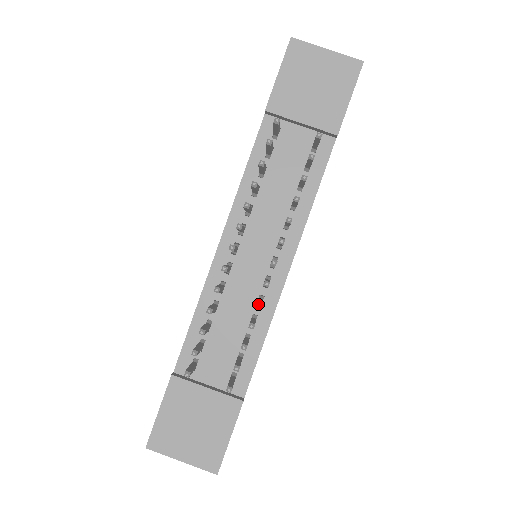
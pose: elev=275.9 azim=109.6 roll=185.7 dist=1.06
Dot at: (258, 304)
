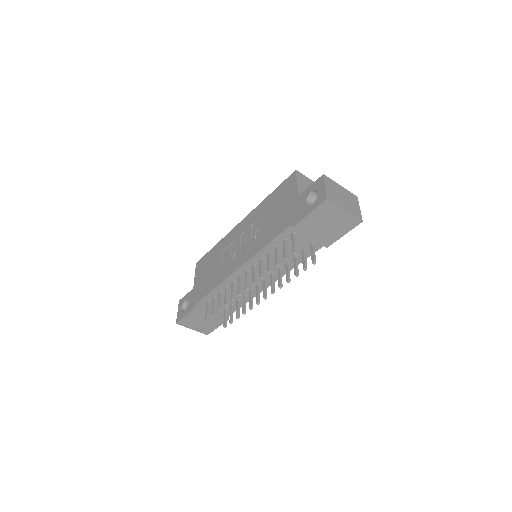
Dot at: (251, 309)
